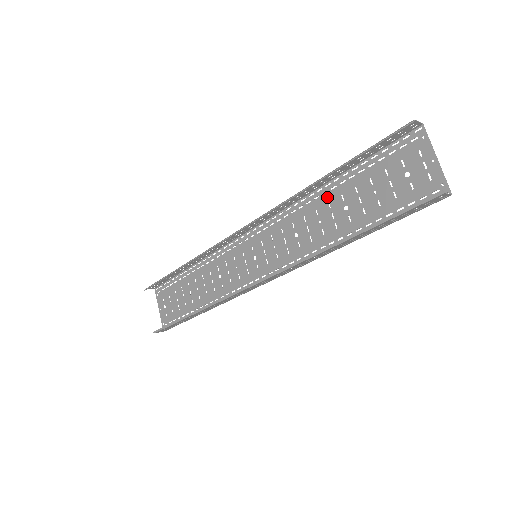
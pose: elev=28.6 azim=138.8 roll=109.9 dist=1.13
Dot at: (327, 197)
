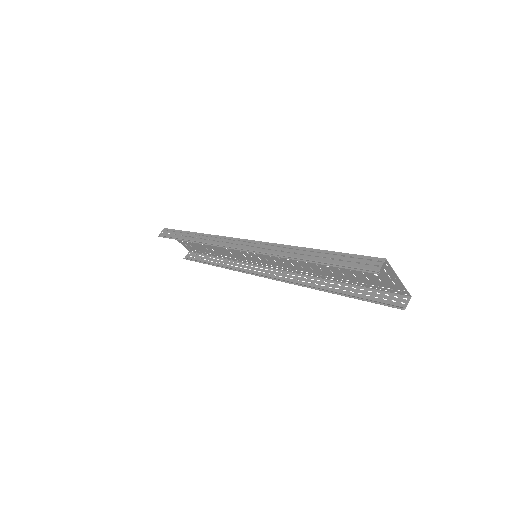
Dot at: (309, 255)
